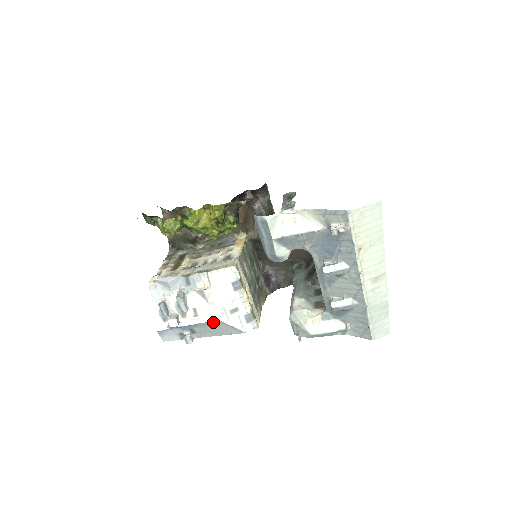
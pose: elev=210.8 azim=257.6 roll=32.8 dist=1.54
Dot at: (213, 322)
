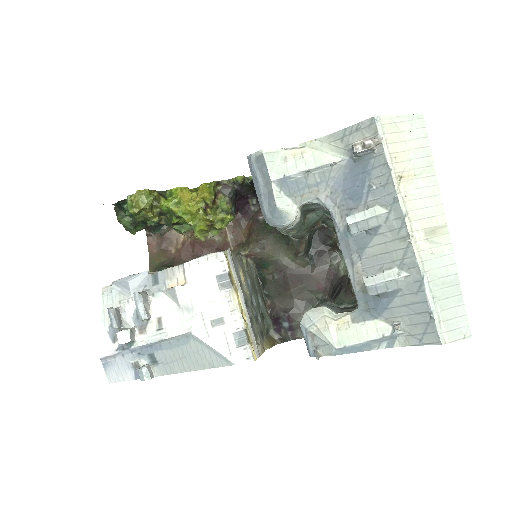
Dot at: (184, 339)
